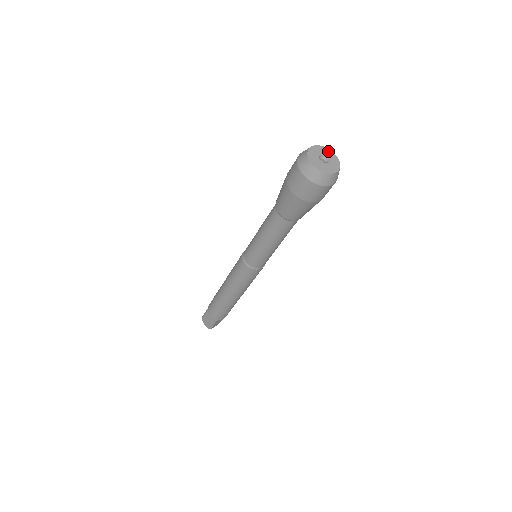
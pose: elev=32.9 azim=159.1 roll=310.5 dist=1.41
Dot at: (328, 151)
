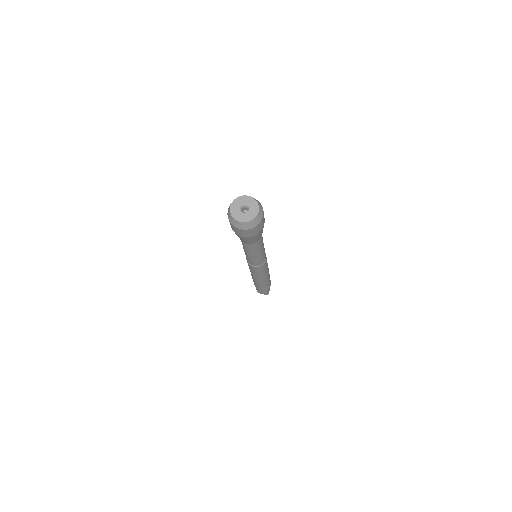
Dot at: (242, 198)
